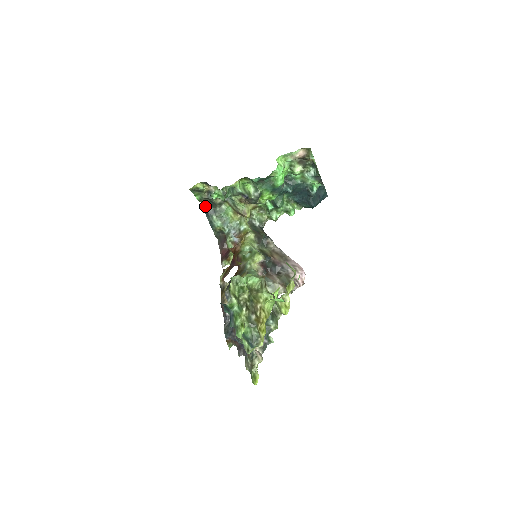
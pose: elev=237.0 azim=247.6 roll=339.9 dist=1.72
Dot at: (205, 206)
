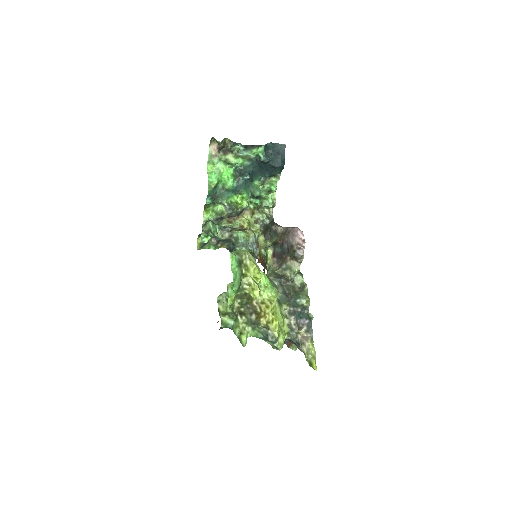
Dot at: (226, 247)
